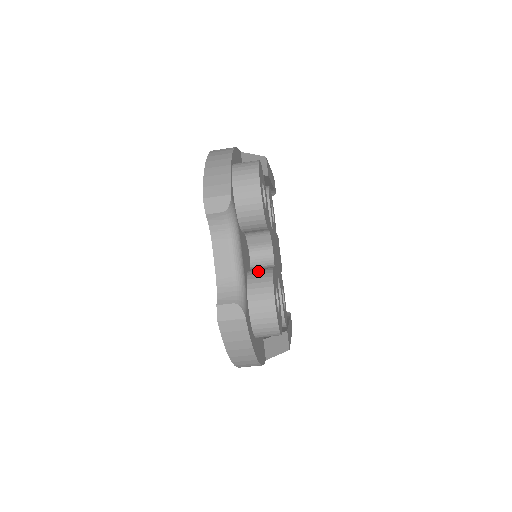
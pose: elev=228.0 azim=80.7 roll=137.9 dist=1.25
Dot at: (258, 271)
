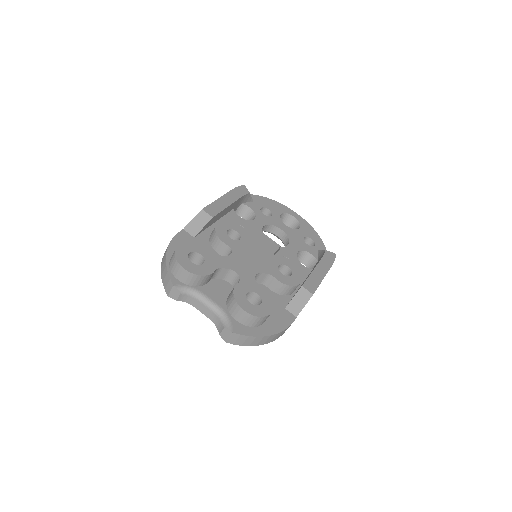
Dot at: (229, 295)
